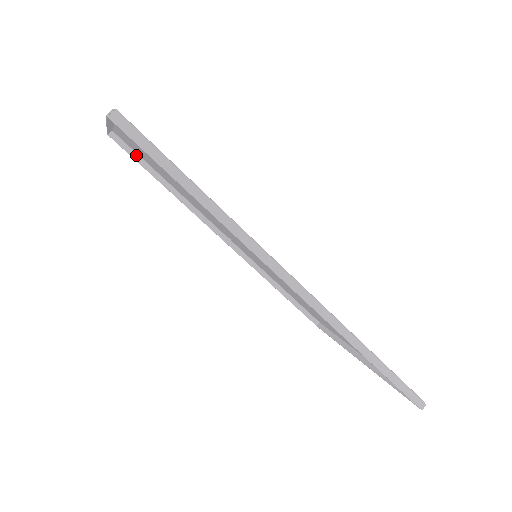
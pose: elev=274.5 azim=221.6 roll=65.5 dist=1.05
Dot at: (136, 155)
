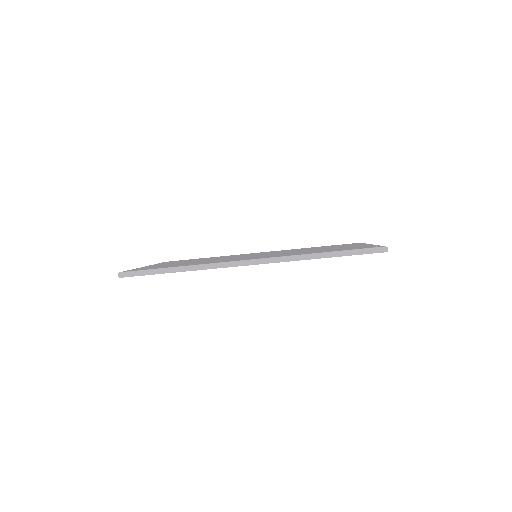
Dot at: occluded
